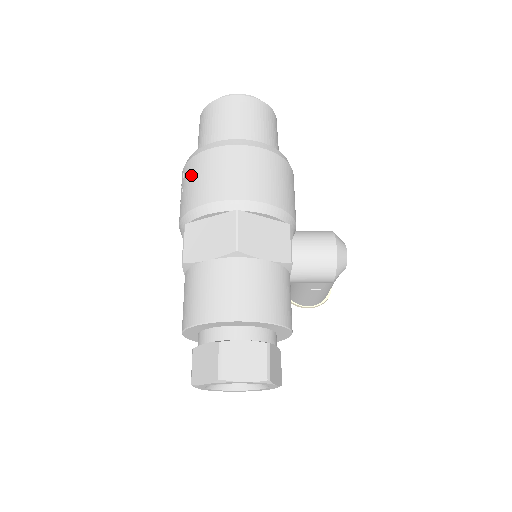
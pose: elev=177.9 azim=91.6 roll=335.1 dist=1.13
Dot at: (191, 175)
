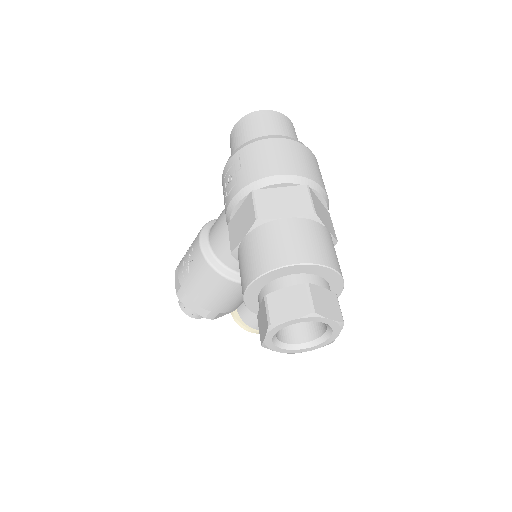
Dot at: (256, 154)
